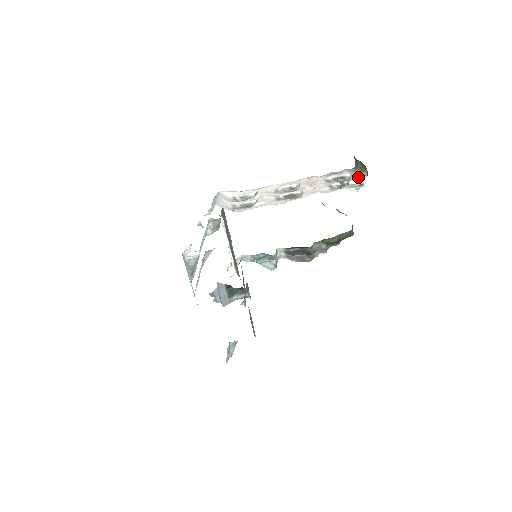
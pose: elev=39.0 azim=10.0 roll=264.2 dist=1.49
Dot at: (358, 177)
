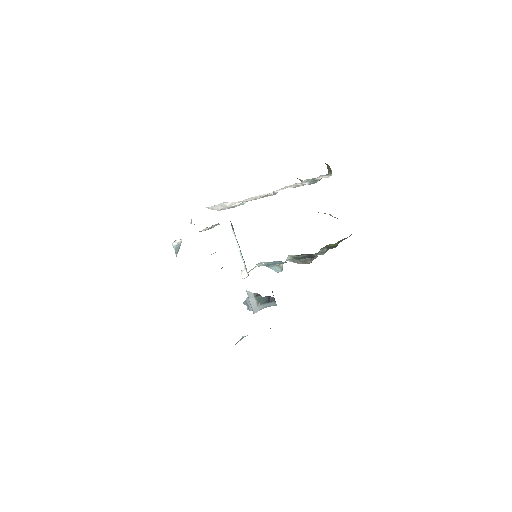
Dot at: occluded
